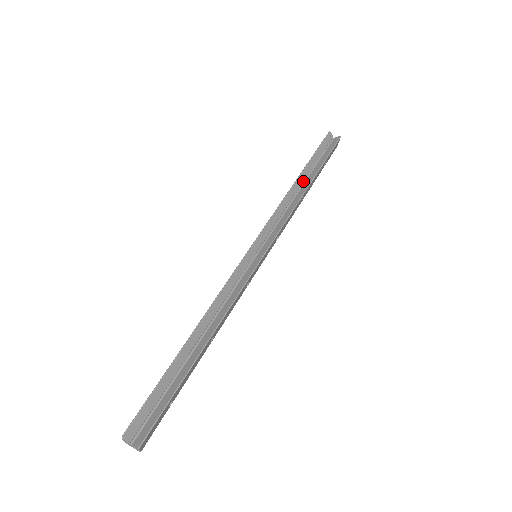
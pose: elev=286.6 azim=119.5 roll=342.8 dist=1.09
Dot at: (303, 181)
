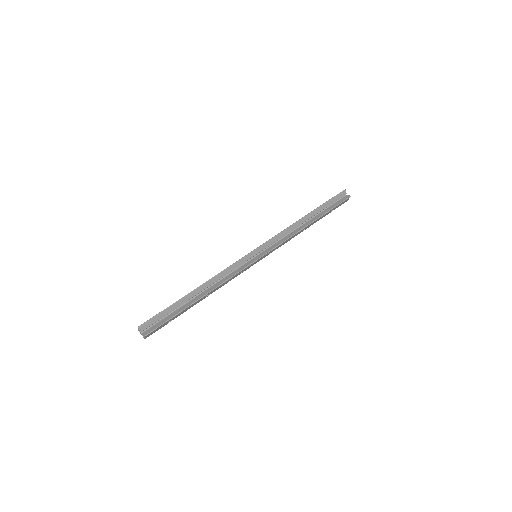
Dot at: (310, 218)
